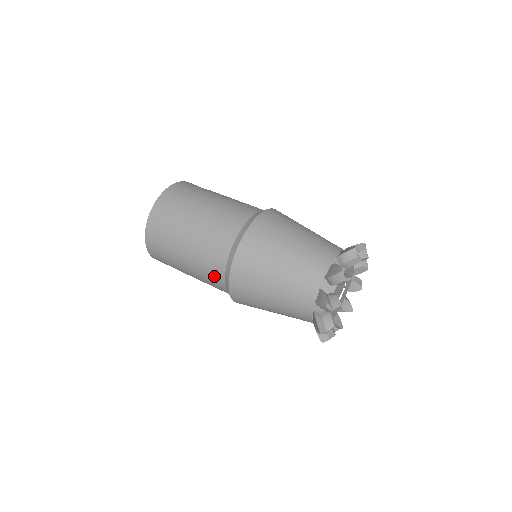
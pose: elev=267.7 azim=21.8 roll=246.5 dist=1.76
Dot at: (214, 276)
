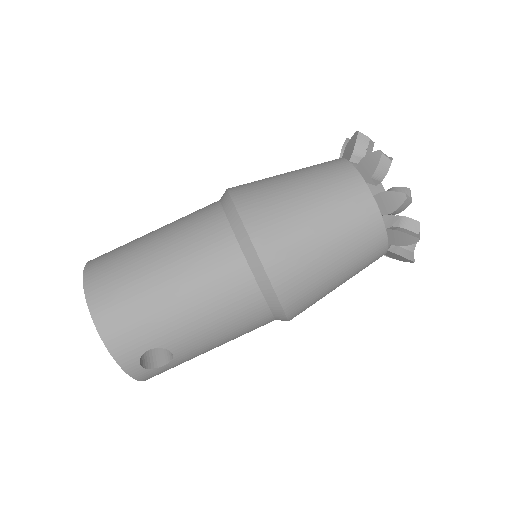
Dot at: (227, 268)
